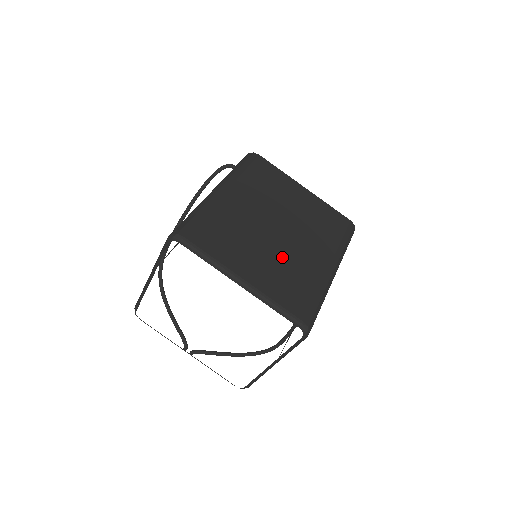
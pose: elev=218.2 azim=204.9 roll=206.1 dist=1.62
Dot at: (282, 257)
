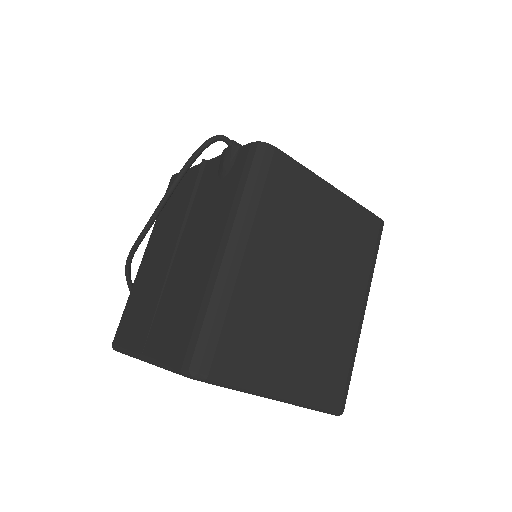
Dot at: (316, 332)
